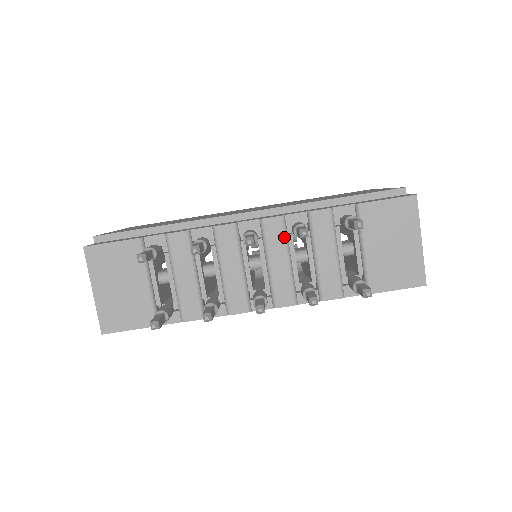
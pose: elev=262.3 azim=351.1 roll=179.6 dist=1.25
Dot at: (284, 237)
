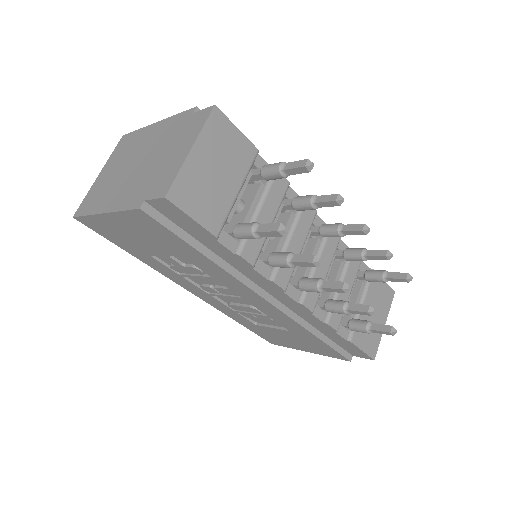
Dot at: (334, 252)
